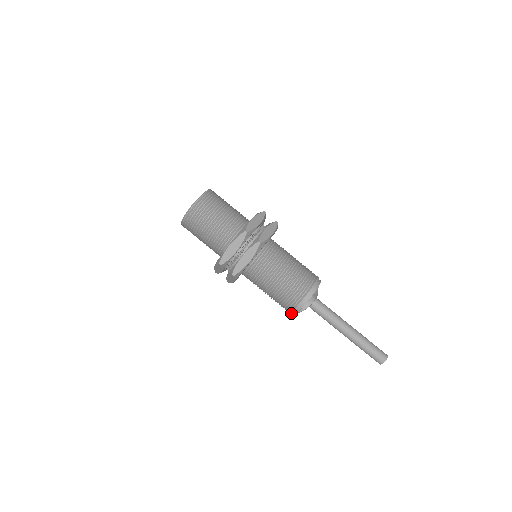
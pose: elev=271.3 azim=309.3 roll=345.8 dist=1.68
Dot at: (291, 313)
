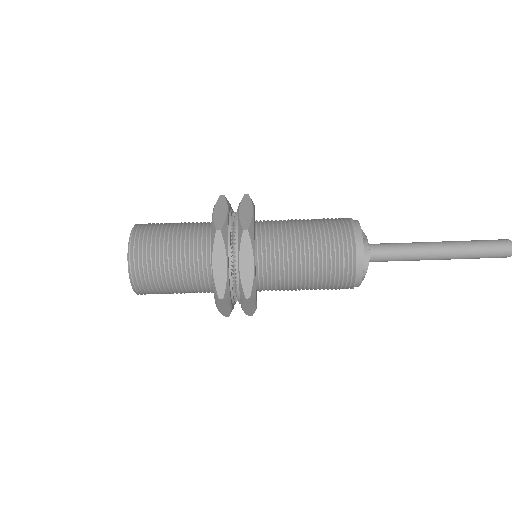
Dot at: occluded
